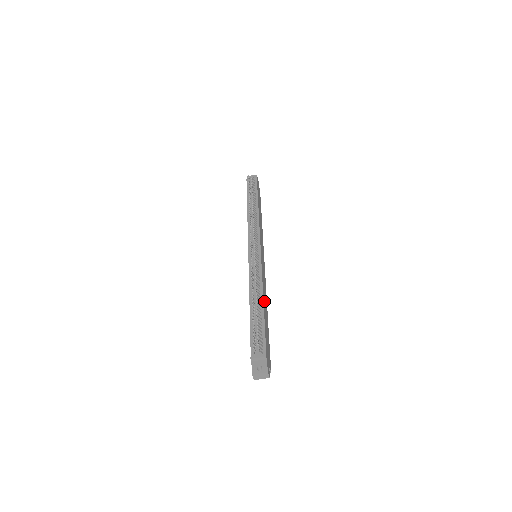
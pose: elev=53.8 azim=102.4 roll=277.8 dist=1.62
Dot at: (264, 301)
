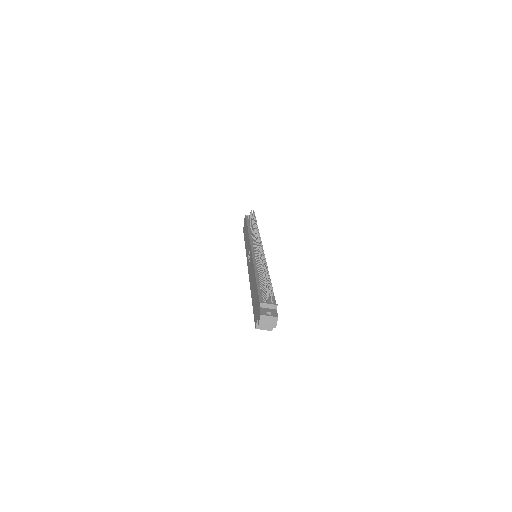
Dot at: occluded
